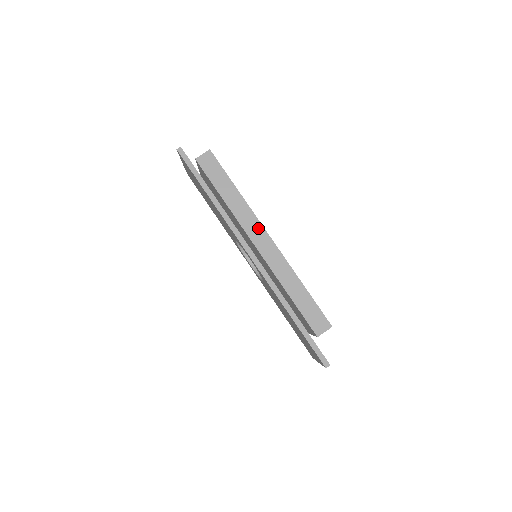
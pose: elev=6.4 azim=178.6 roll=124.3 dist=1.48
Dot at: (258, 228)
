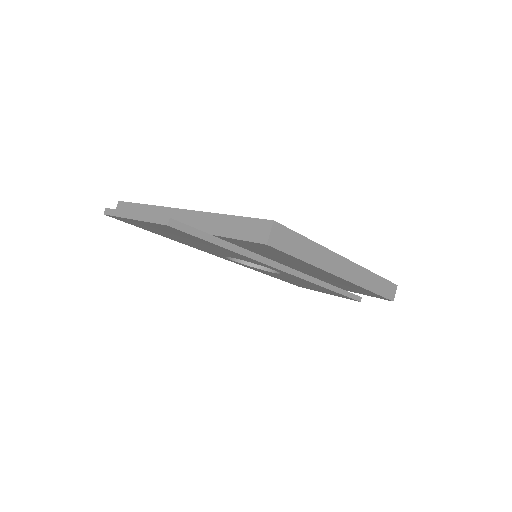
Dot at: (339, 261)
